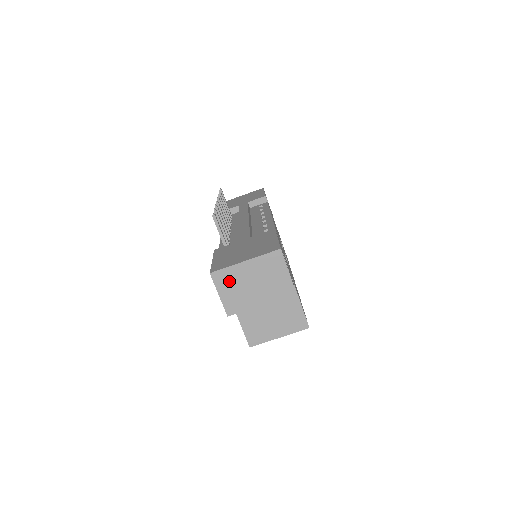
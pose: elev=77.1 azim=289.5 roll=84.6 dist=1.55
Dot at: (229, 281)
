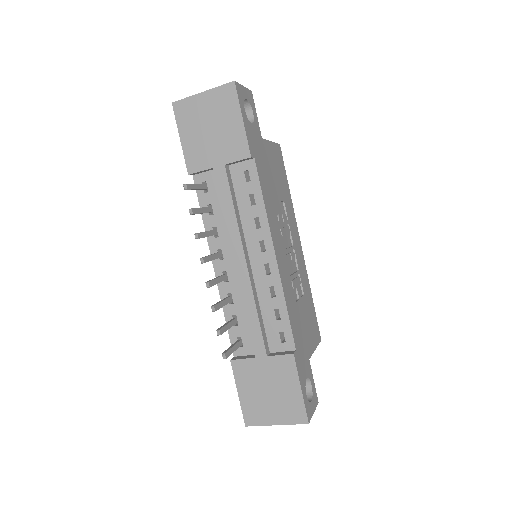
Dot at: occluded
